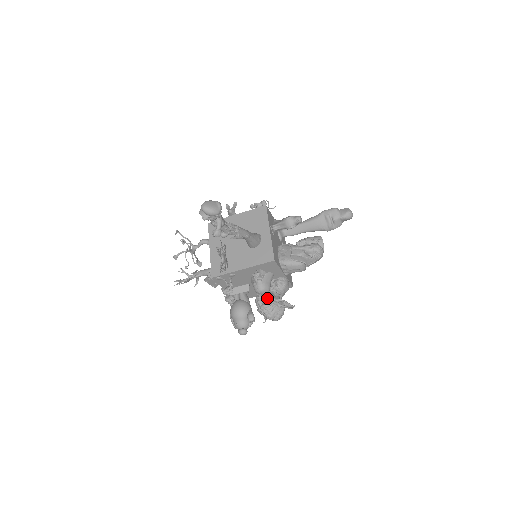
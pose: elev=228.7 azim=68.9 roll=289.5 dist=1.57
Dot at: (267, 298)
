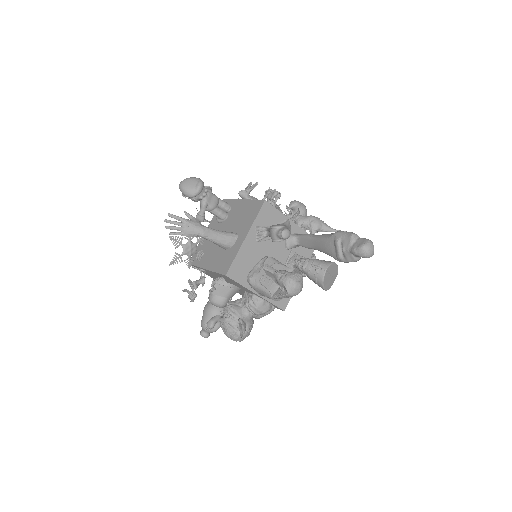
Dot at: (227, 312)
